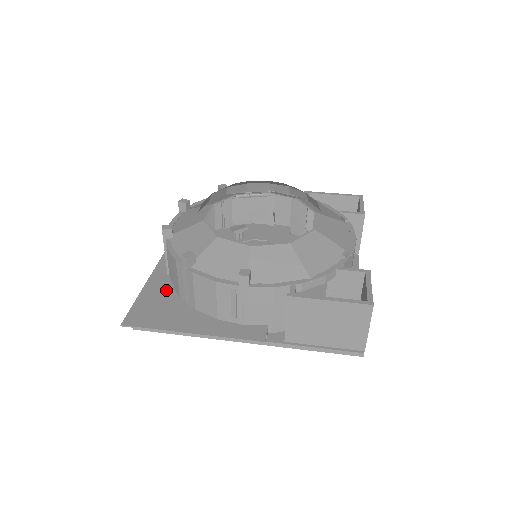
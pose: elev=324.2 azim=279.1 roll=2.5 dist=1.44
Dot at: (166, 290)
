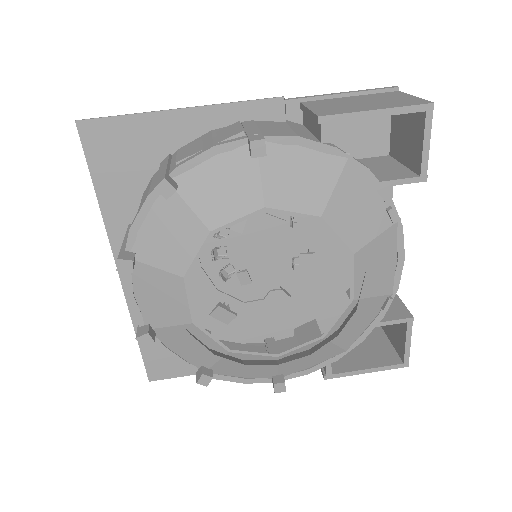
Dot at: occluded
